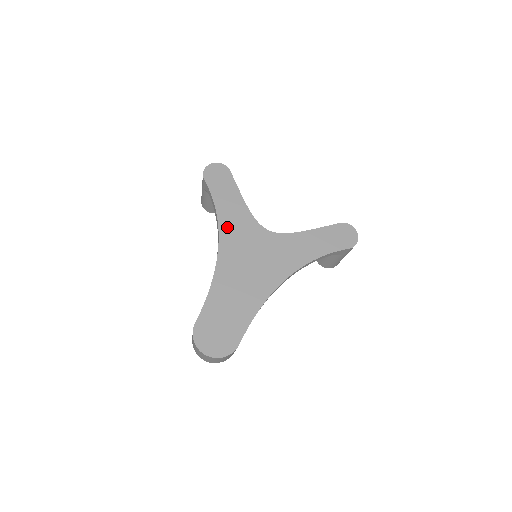
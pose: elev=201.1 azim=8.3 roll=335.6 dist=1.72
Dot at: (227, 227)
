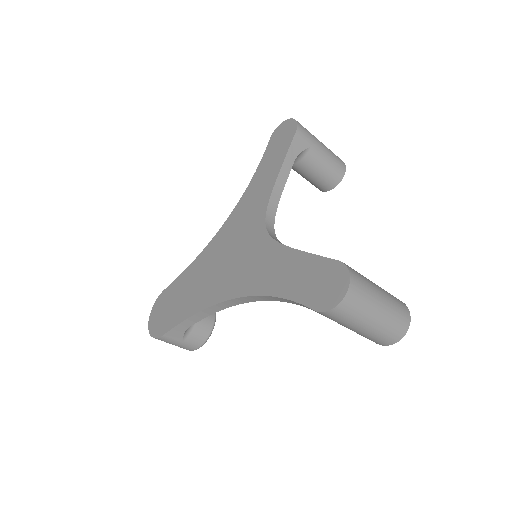
Dot at: (243, 205)
